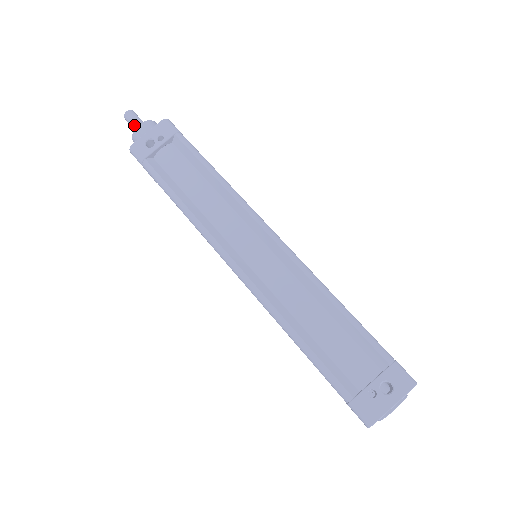
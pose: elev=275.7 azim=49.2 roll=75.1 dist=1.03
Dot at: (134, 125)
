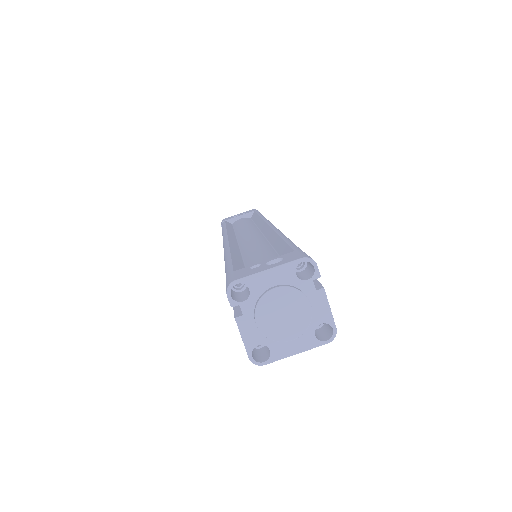
Dot at: occluded
